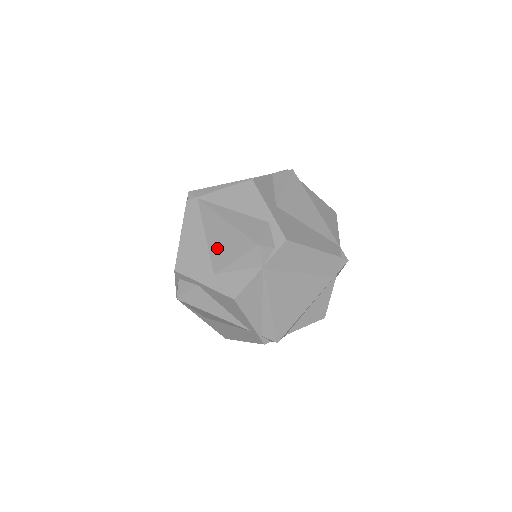
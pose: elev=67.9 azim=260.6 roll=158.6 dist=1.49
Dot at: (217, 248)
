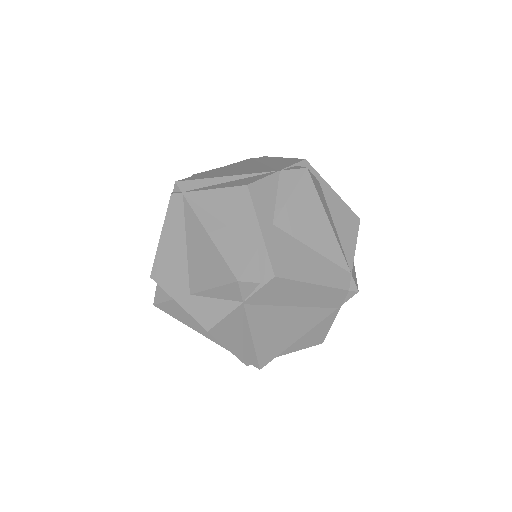
Dot at: (196, 265)
